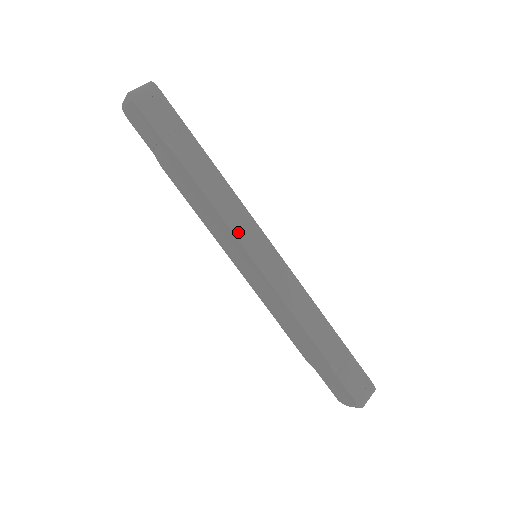
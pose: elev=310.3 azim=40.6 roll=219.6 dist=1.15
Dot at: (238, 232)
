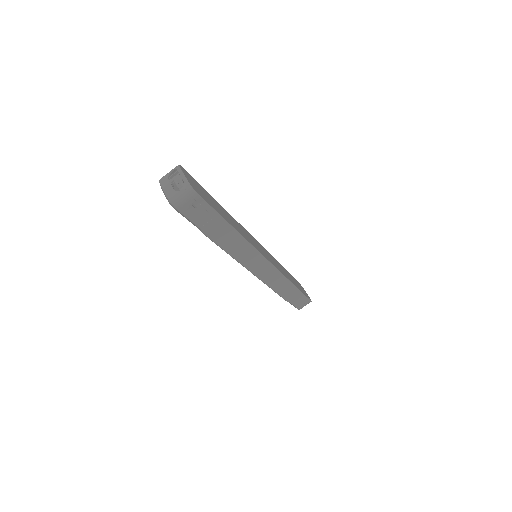
Dot at: (245, 264)
